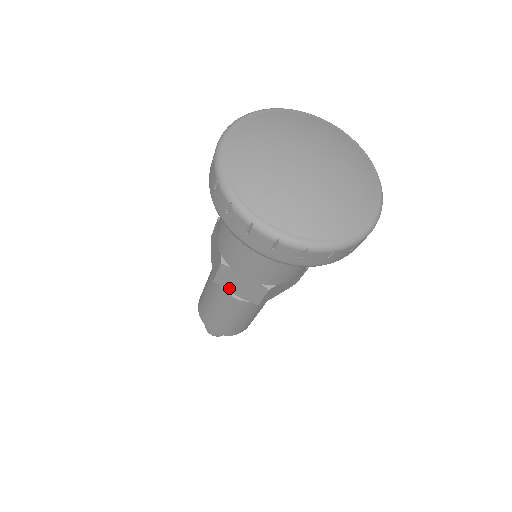
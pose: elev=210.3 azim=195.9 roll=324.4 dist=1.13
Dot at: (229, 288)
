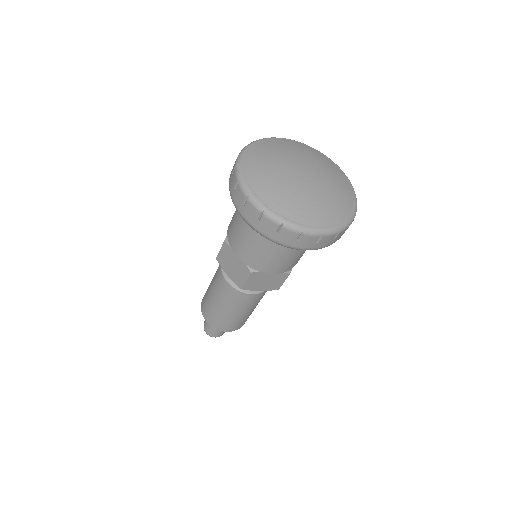
Dot at: (255, 288)
